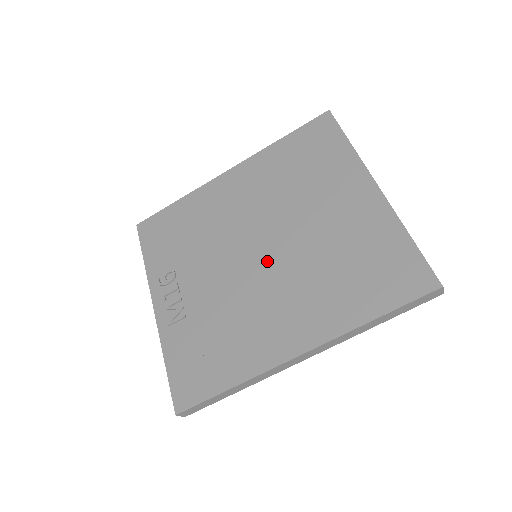
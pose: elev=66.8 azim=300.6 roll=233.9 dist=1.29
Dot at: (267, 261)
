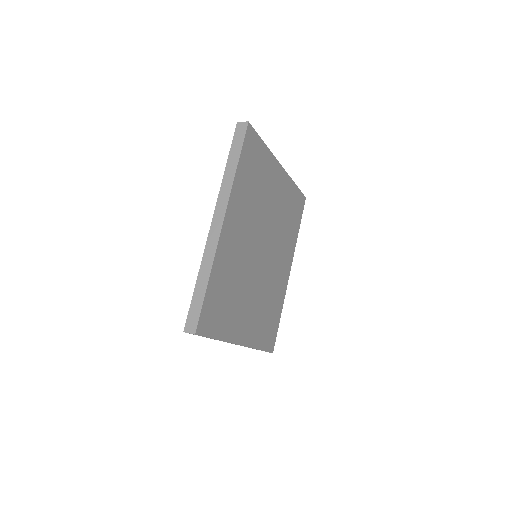
Dot at: occluded
